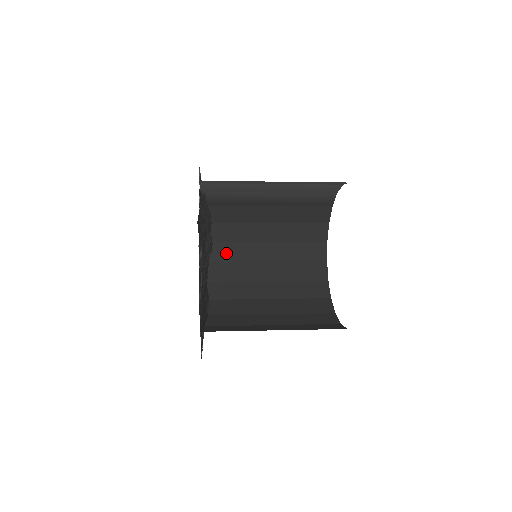
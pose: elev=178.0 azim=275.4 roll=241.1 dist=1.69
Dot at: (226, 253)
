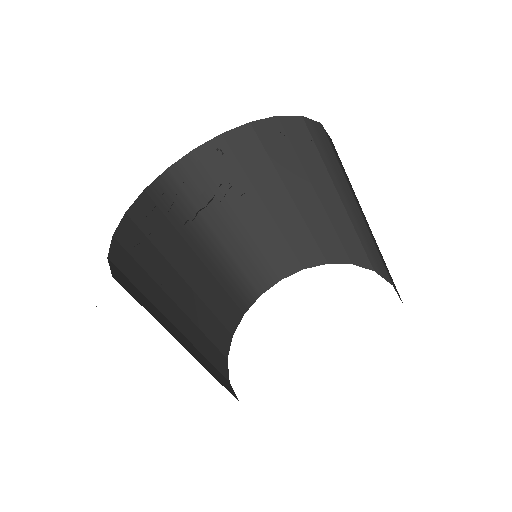
Dot at: (138, 277)
